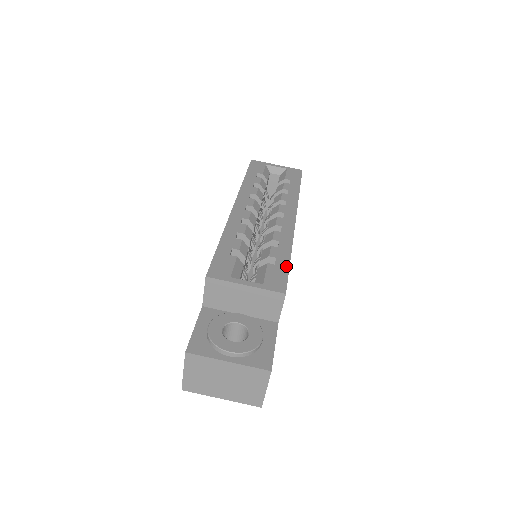
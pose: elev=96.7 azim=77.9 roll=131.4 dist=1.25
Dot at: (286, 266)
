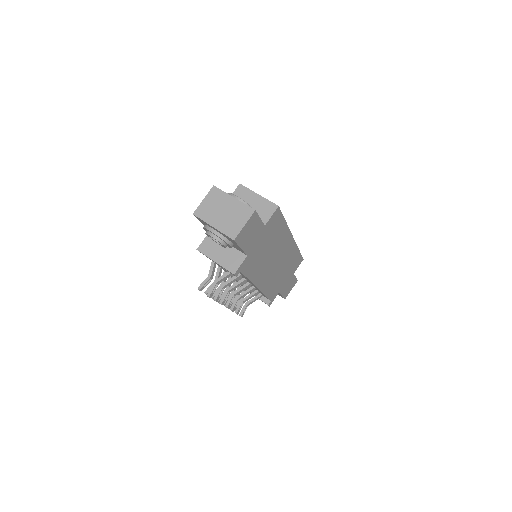
Dot at: (282, 215)
